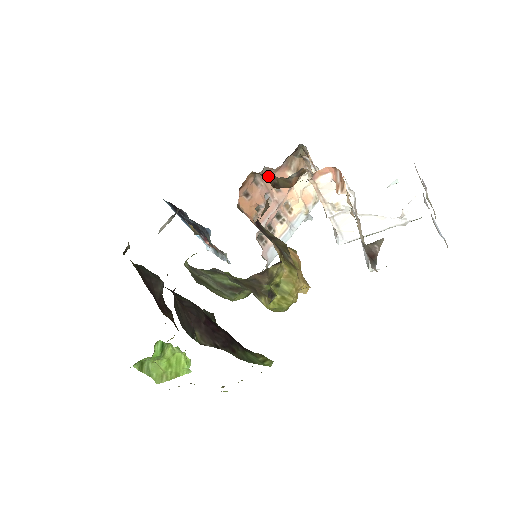
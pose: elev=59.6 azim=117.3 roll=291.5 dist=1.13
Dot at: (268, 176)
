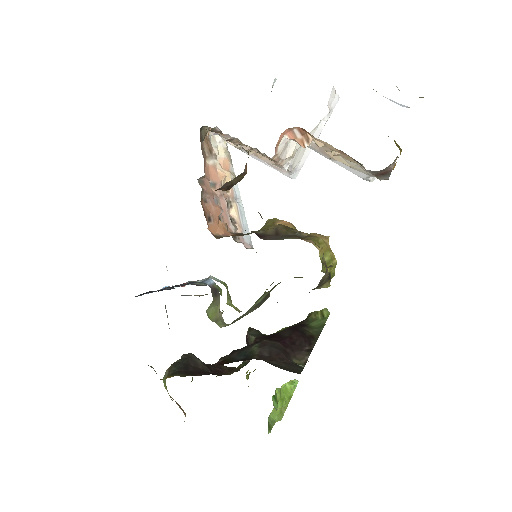
Dot at: (221, 187)
